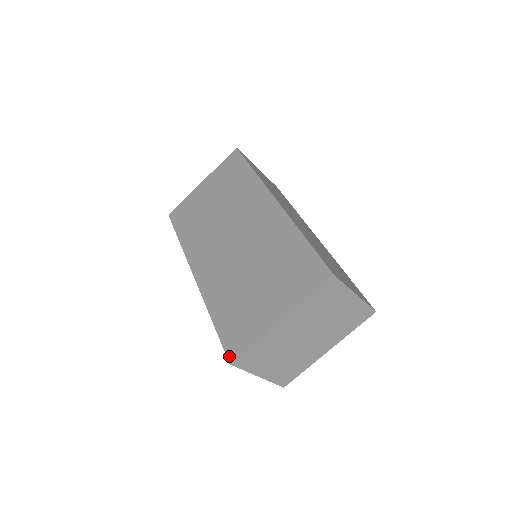
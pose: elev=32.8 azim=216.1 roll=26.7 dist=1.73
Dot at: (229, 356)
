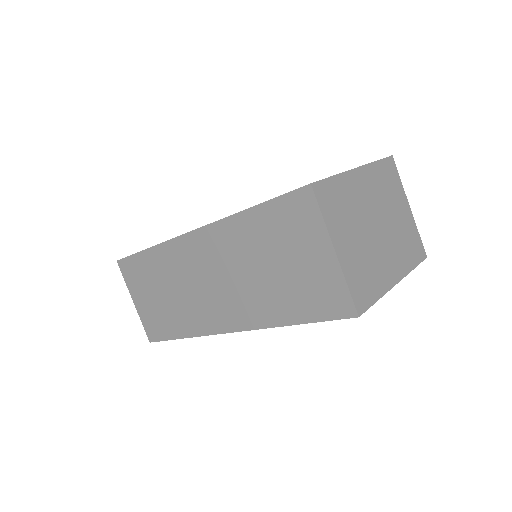
Dot at: (303, 186)
